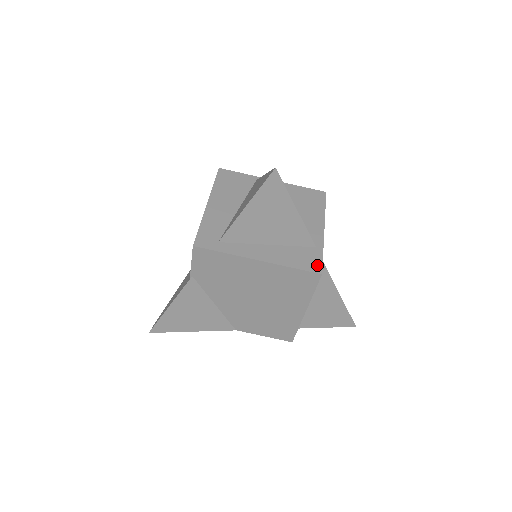
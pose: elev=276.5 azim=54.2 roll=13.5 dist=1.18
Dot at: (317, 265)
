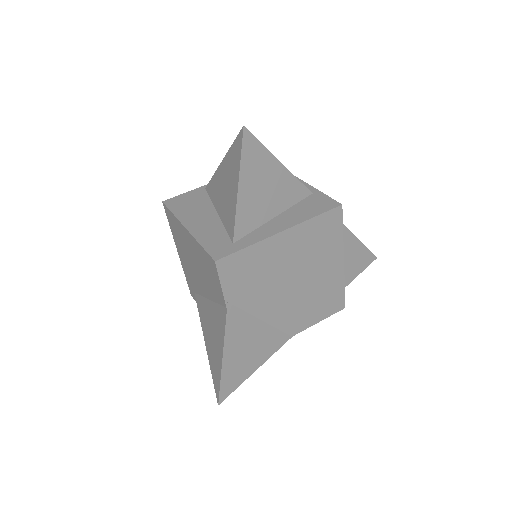
Dot at: (330, 202)
